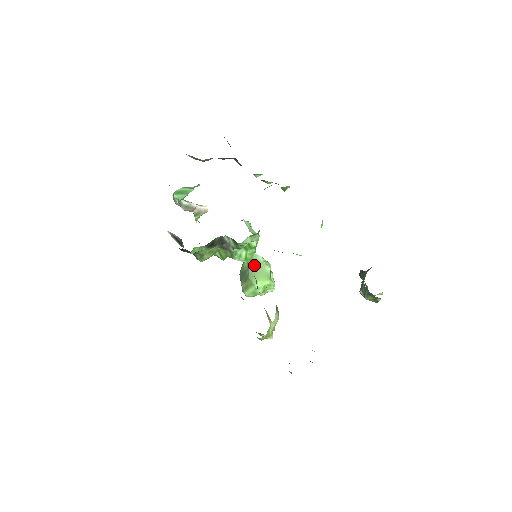
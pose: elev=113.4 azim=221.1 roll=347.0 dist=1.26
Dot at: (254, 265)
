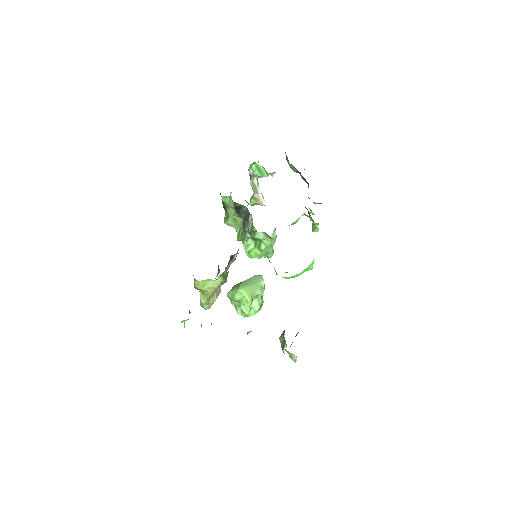
Dot at: (254, 280)
